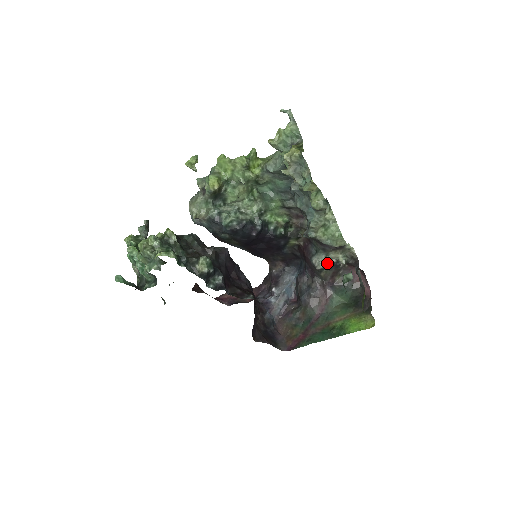
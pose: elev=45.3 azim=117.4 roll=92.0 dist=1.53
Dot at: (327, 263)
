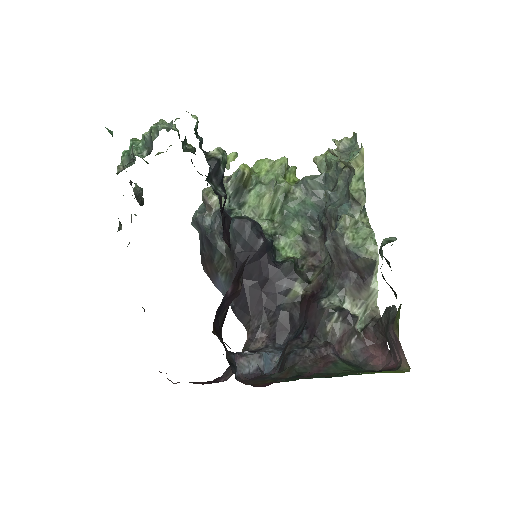
Dot at: (341, 306)
